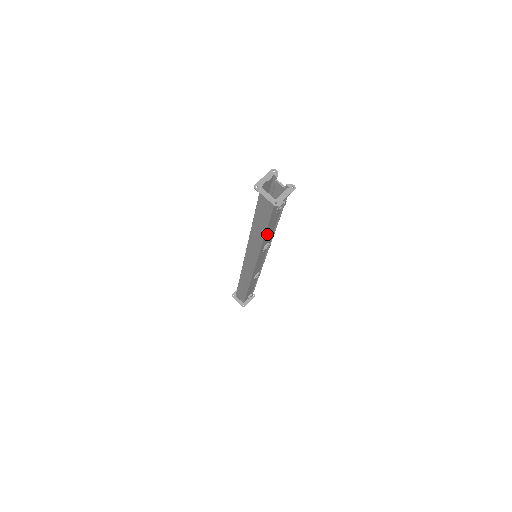
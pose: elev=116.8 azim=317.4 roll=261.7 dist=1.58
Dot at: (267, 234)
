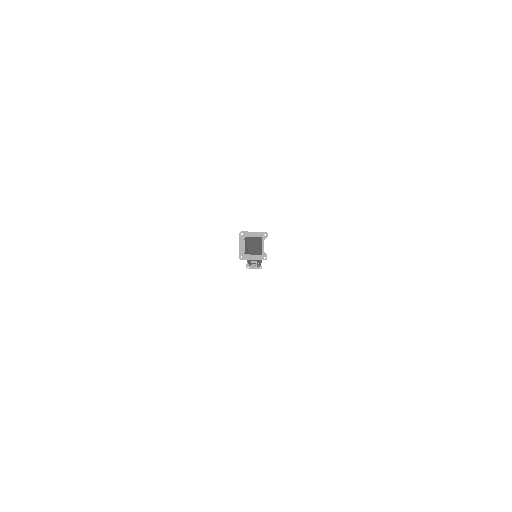
Dot at: occluded
